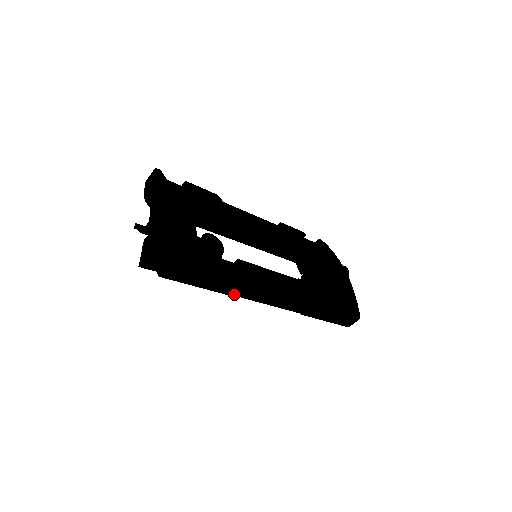
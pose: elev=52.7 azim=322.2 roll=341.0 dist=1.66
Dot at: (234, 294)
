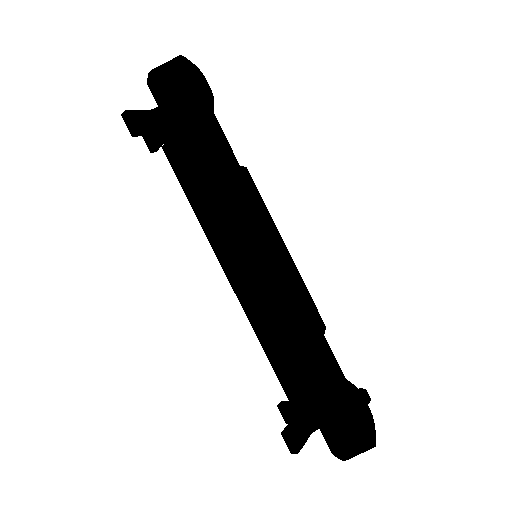
Dot at: (216, 187)
